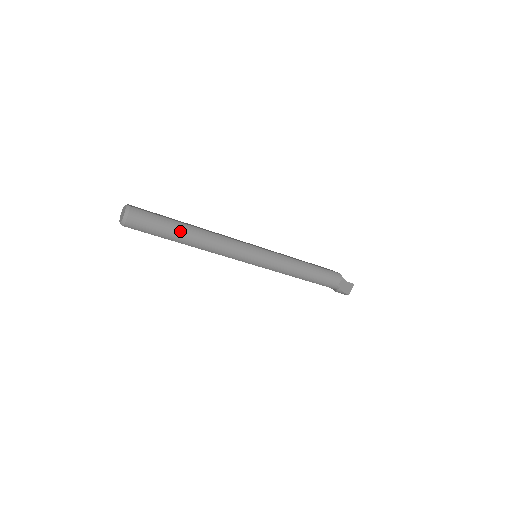
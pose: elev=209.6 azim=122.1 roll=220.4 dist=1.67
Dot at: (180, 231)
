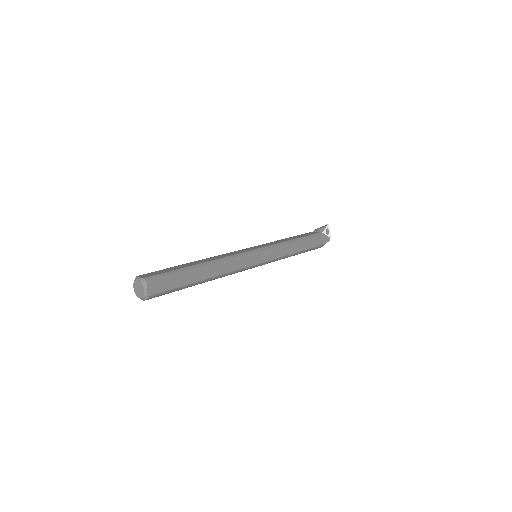
Dot at: (191, 286)
